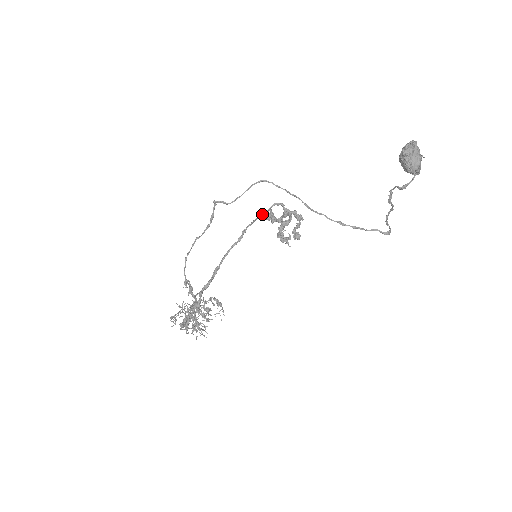
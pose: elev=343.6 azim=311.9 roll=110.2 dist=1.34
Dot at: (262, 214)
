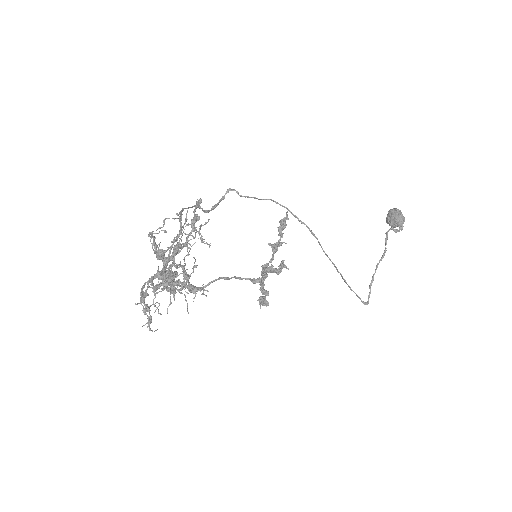
Dot at: (223, 277)
